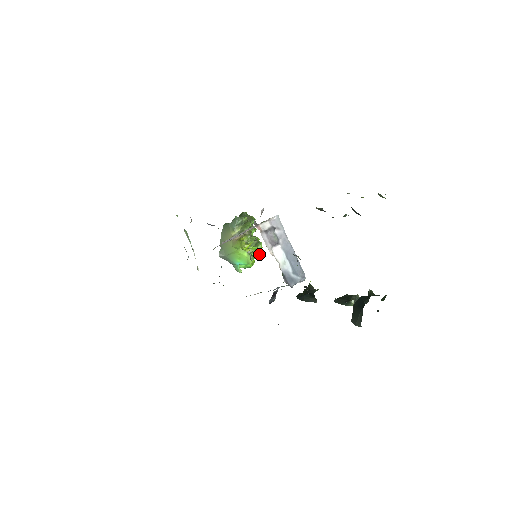
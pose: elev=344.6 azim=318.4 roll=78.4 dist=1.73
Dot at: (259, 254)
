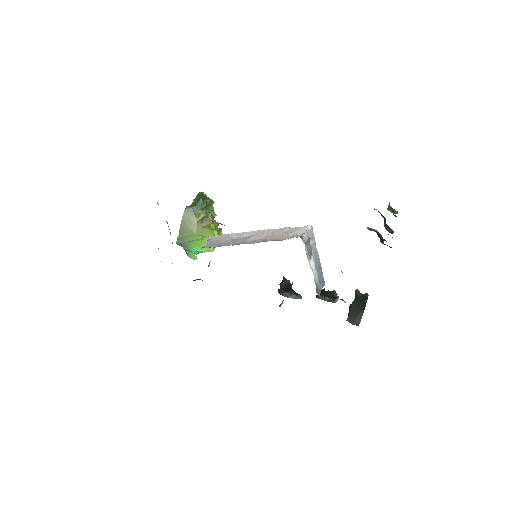
Dot at: occluded
